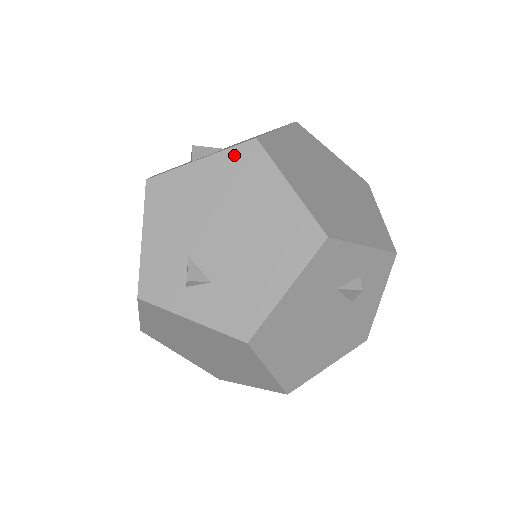
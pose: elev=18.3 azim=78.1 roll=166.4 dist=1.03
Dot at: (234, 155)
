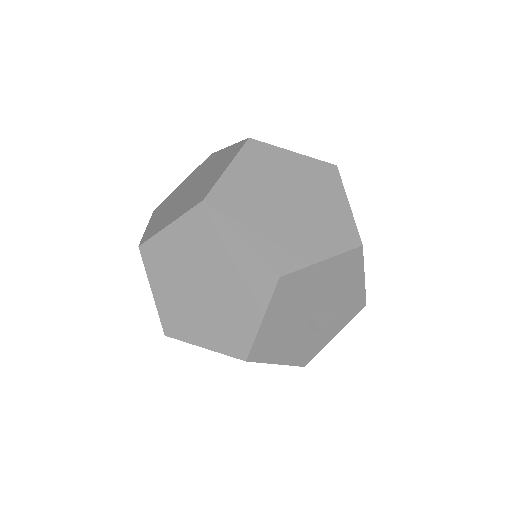
Dot at: occluded
